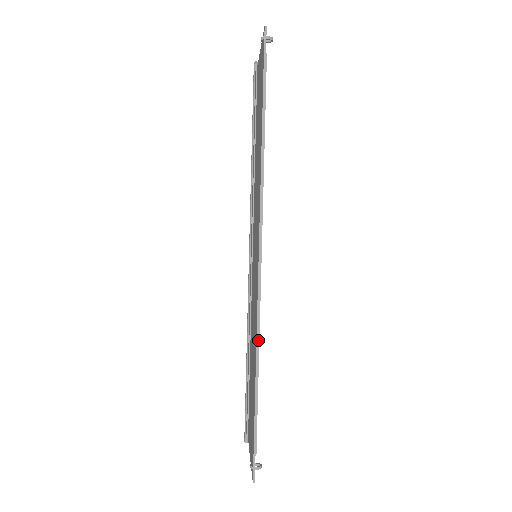
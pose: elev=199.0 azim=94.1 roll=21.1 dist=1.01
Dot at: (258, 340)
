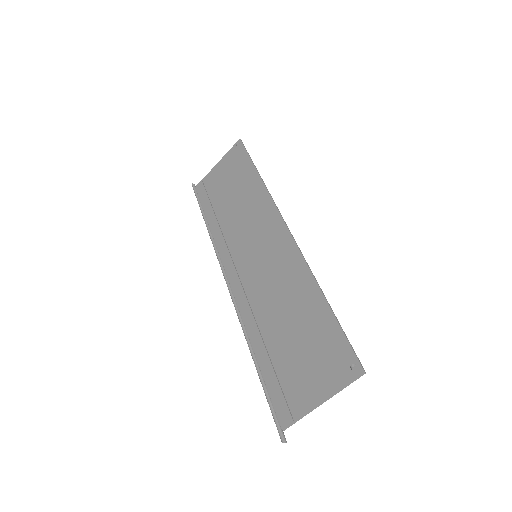
Dot at: occluded
